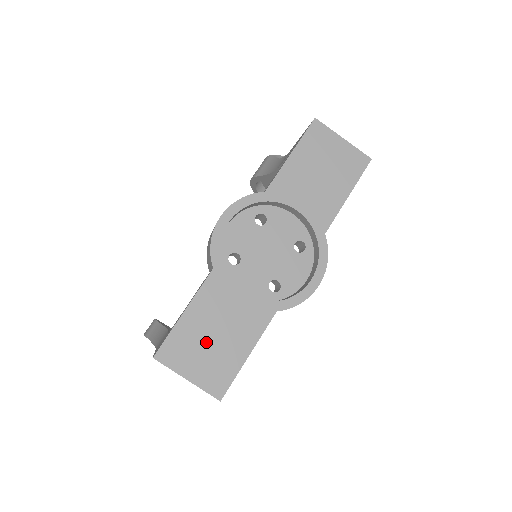
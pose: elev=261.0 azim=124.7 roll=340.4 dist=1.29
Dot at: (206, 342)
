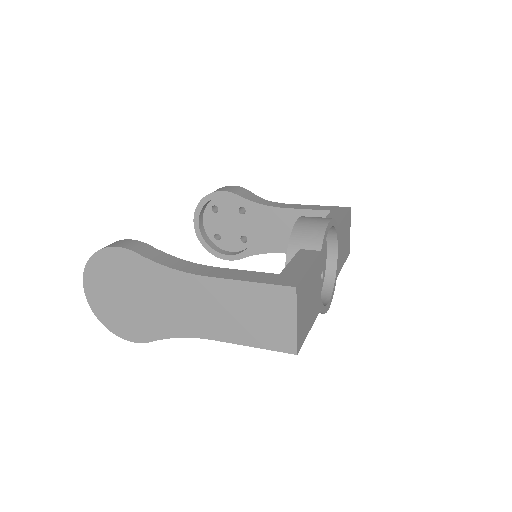
Dot at: (307, 301)
